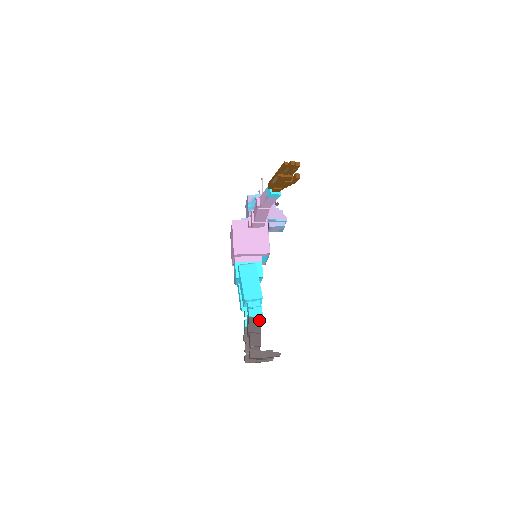
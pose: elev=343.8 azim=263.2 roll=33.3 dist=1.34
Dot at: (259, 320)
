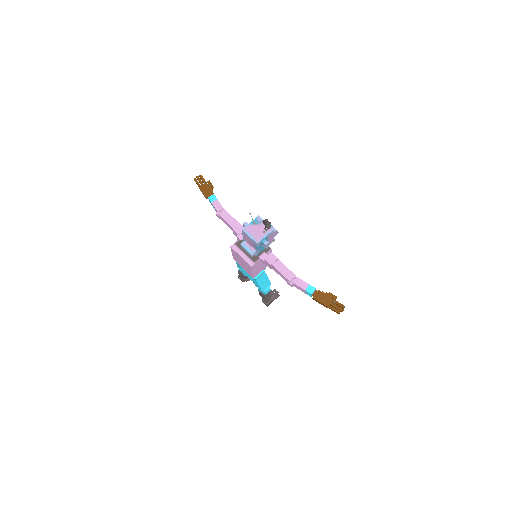
Dot at: (270, 292)
